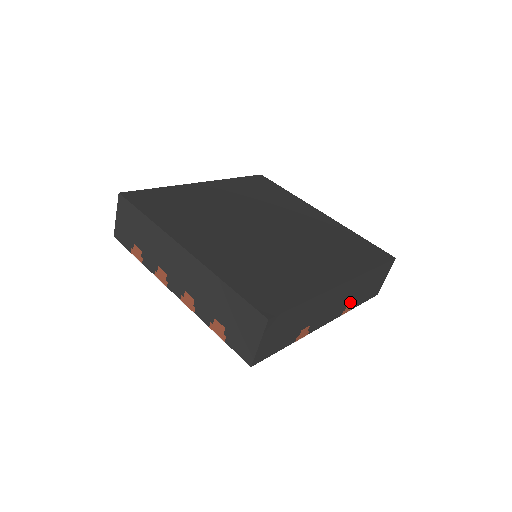
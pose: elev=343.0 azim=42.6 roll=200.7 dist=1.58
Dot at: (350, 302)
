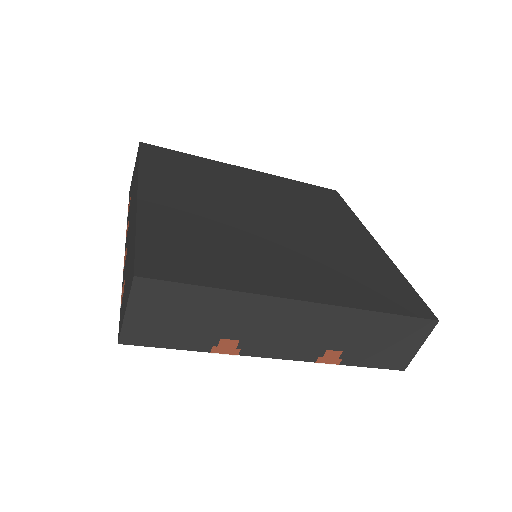
Dot at: (334, 348)
